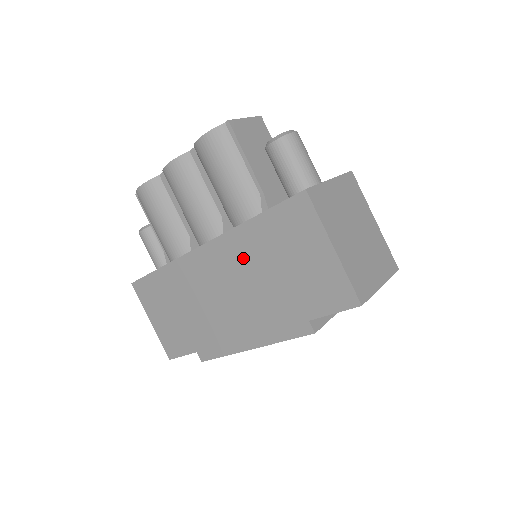
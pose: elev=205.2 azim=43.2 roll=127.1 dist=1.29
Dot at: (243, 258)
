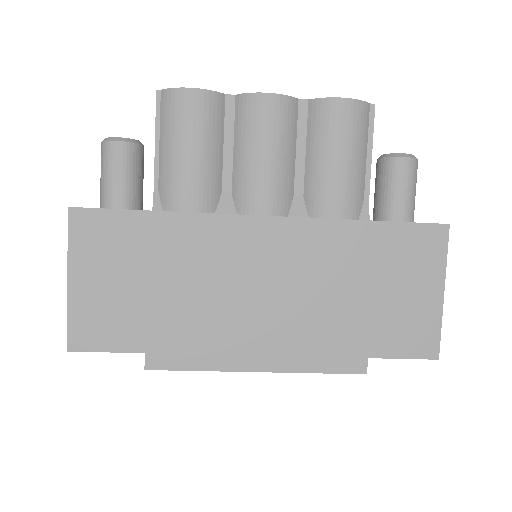
Dot at: (324, 258)
